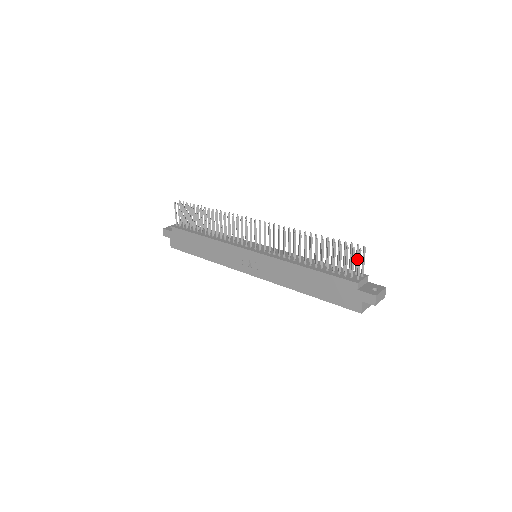
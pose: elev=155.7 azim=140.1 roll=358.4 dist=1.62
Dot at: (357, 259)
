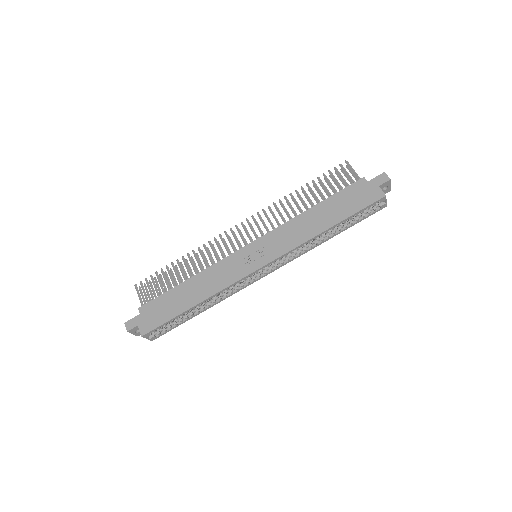
Dot at: (348, 178)
